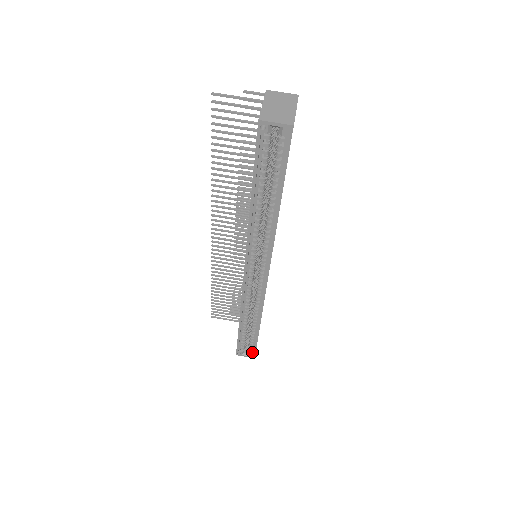
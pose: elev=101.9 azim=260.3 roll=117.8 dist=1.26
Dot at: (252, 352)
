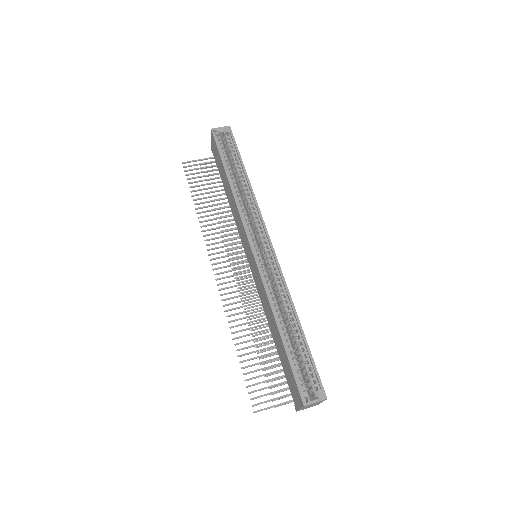
Dot at: (319, 390)
